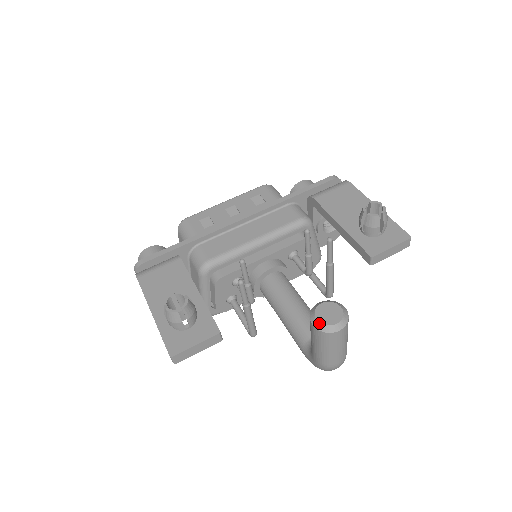
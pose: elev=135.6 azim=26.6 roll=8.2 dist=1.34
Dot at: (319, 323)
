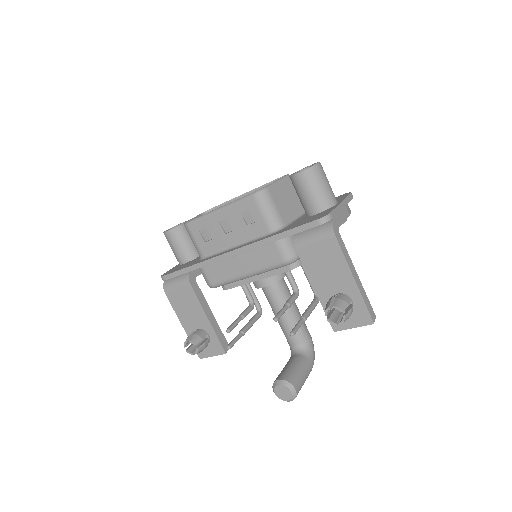
Dot at: occluded
